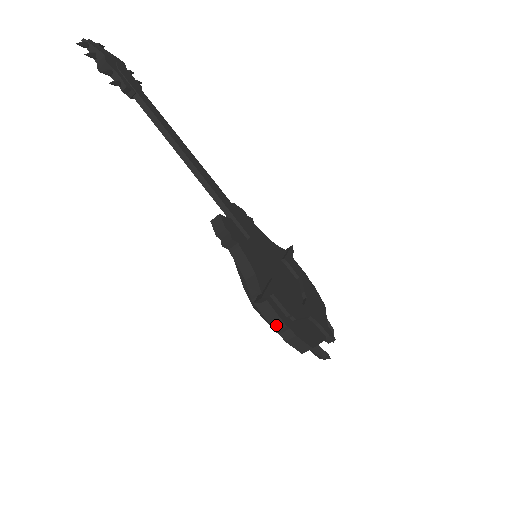
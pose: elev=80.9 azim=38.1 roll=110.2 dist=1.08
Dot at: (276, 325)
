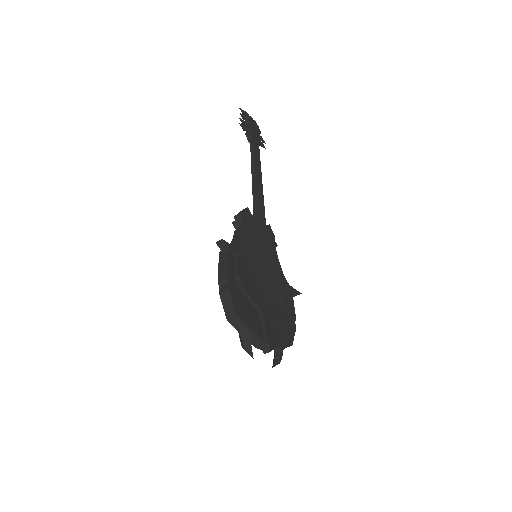
Dot at: (221, 275)
